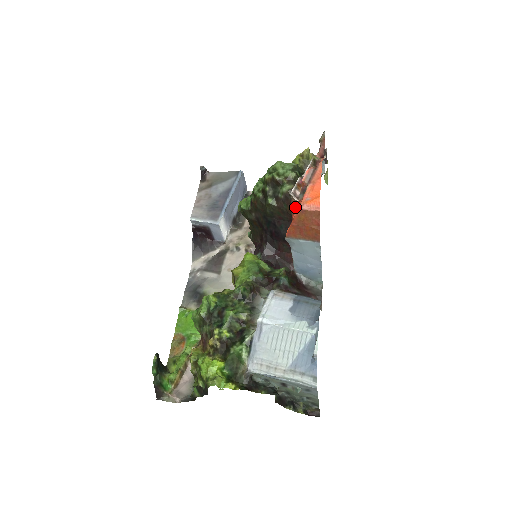
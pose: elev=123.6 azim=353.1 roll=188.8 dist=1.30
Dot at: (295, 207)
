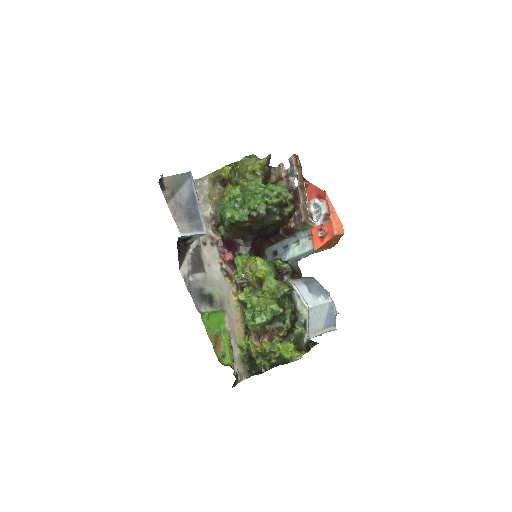
Dot at: (326, 232)
